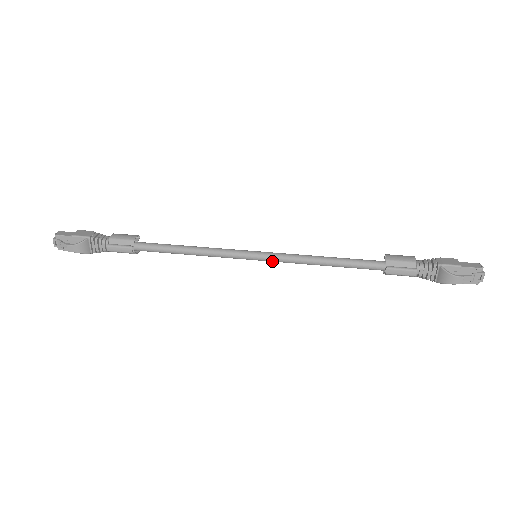
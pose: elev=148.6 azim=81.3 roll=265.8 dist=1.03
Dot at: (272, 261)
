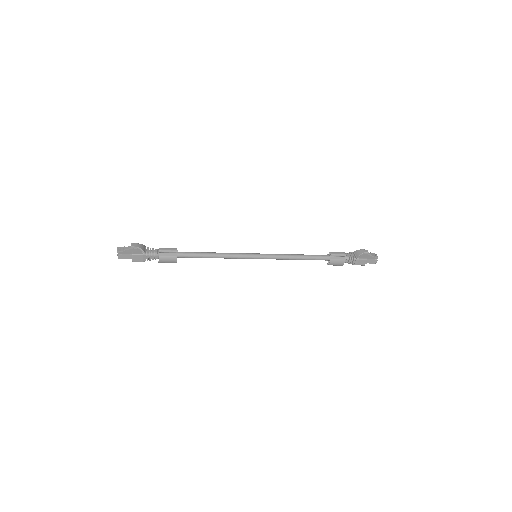
Dot at: (266, 256)
